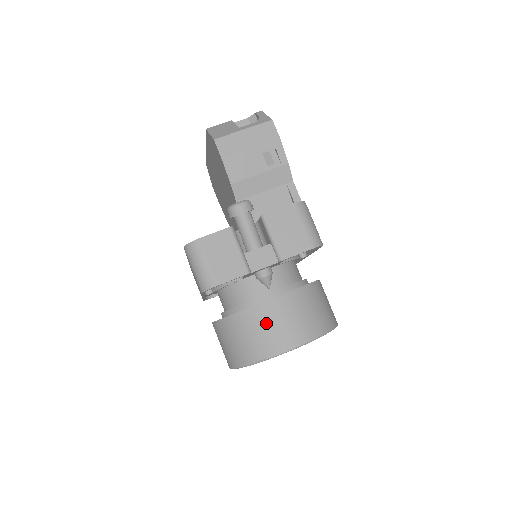
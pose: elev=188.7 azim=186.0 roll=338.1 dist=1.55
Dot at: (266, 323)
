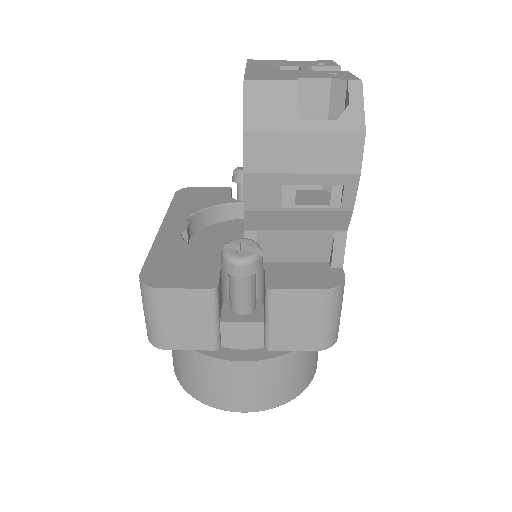
Dot at: (222, 380)
